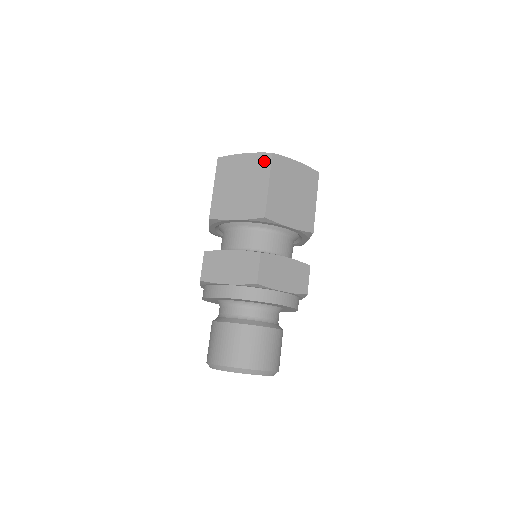
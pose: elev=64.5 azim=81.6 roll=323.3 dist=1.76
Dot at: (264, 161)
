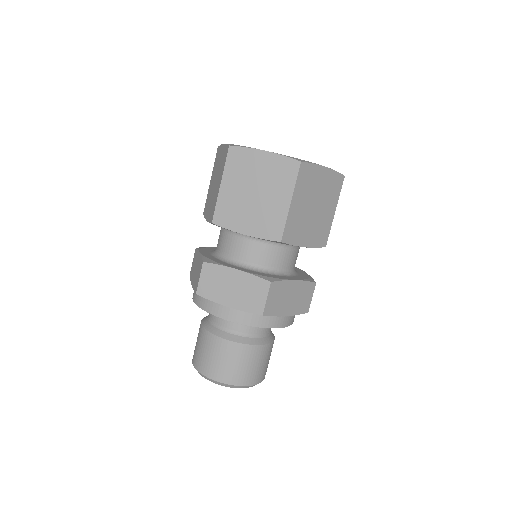
Dot at: (289, 170)
